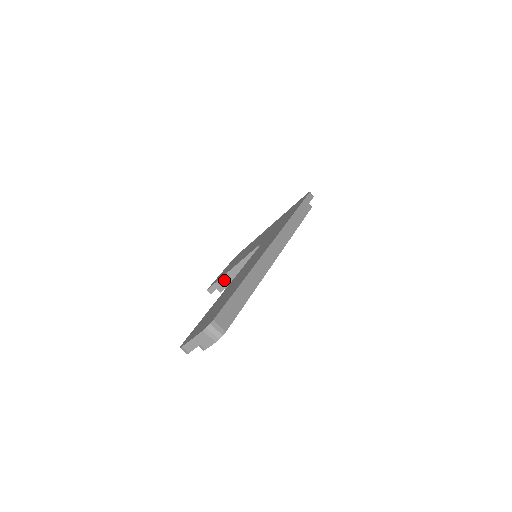
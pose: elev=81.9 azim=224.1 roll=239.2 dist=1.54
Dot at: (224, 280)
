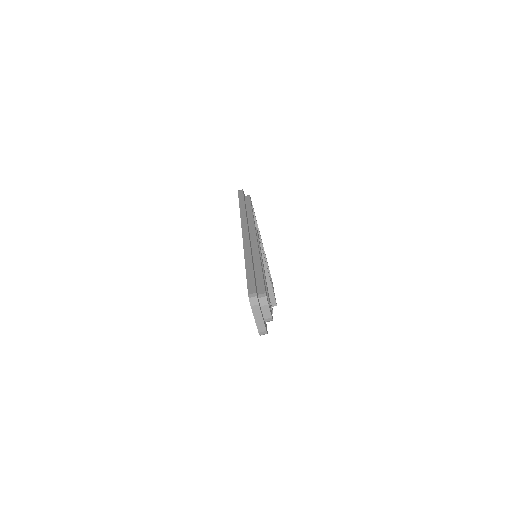
Dot at: occluded
